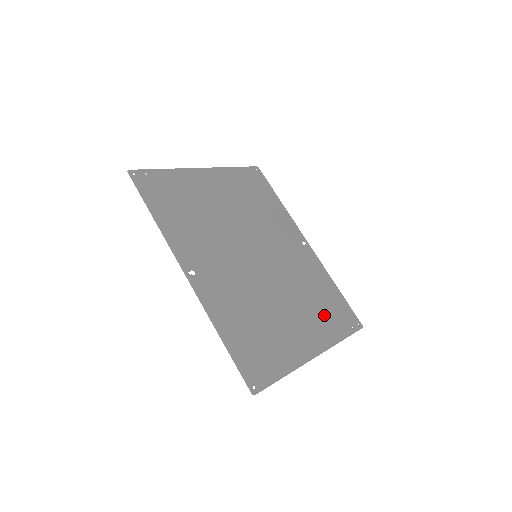
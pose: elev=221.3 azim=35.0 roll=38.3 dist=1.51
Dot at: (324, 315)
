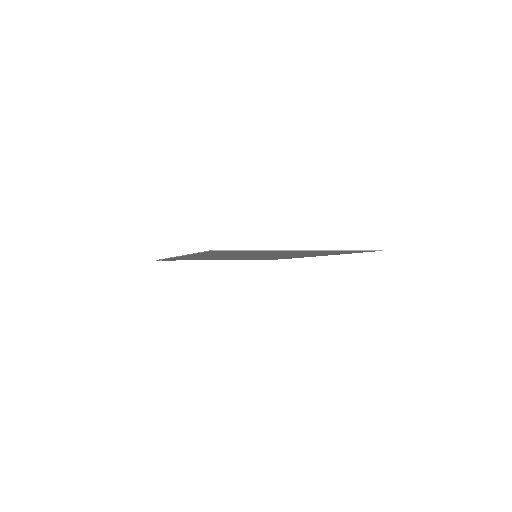
Dot at: (326, 252)
